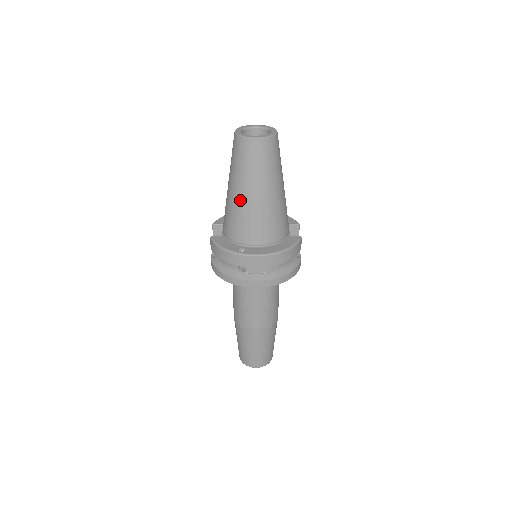
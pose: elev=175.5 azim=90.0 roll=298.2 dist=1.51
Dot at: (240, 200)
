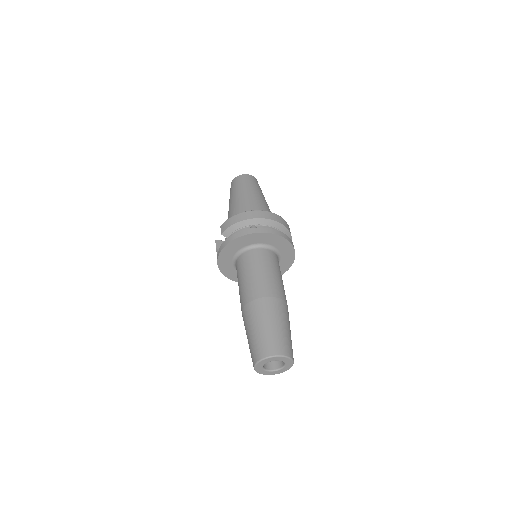
Dot at: (243, 198)
